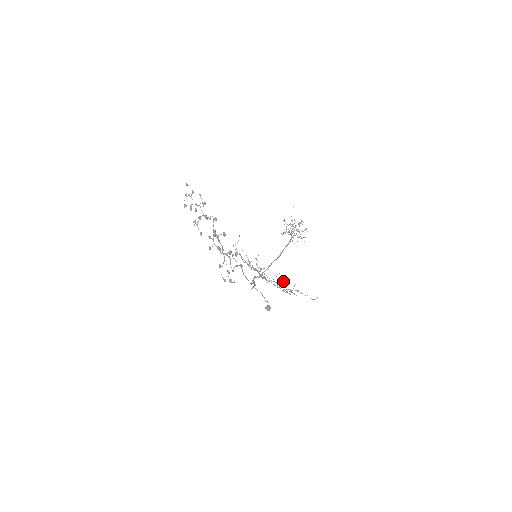
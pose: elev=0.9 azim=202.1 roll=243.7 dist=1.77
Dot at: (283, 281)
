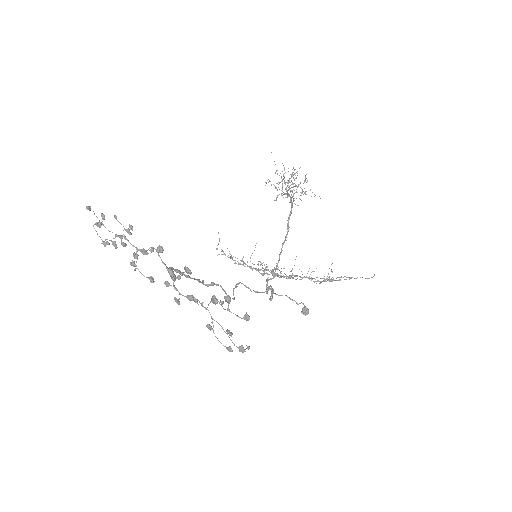
Dot at: (312, 271)
